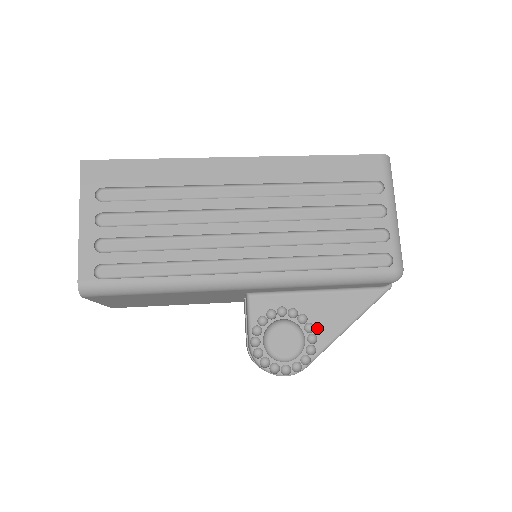
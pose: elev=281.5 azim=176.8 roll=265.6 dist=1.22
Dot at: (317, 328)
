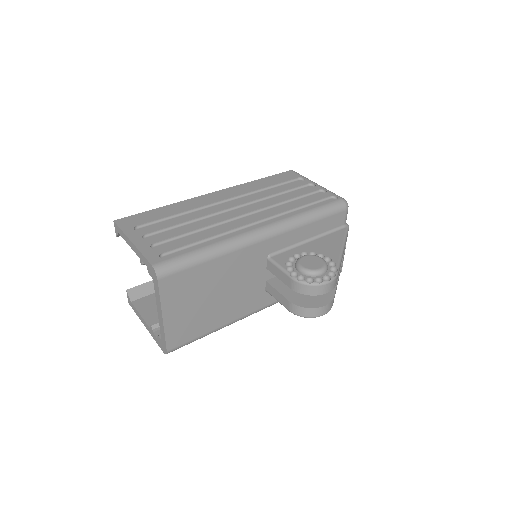
Dot at: (326, 254)
